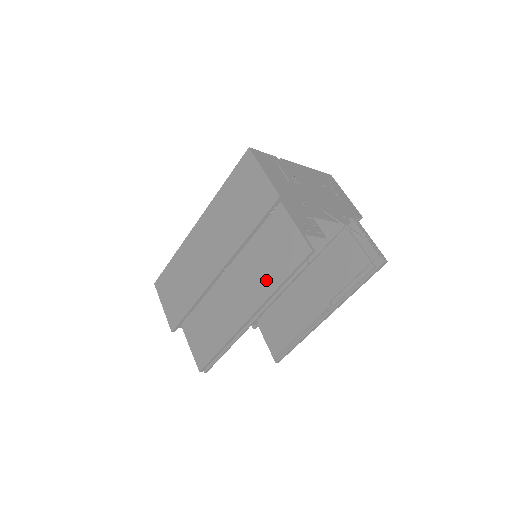
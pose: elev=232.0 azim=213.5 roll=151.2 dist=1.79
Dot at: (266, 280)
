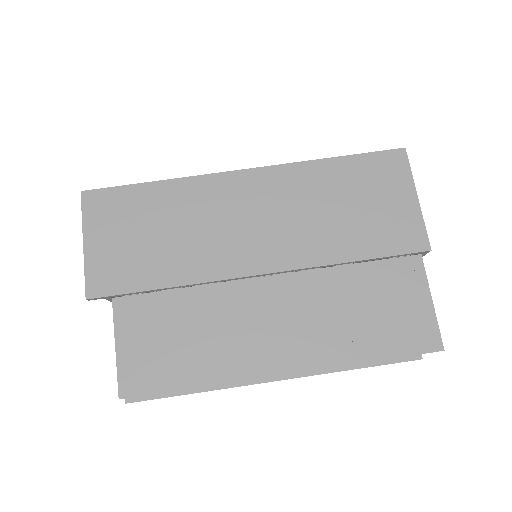
Dot at: (345, 339)
